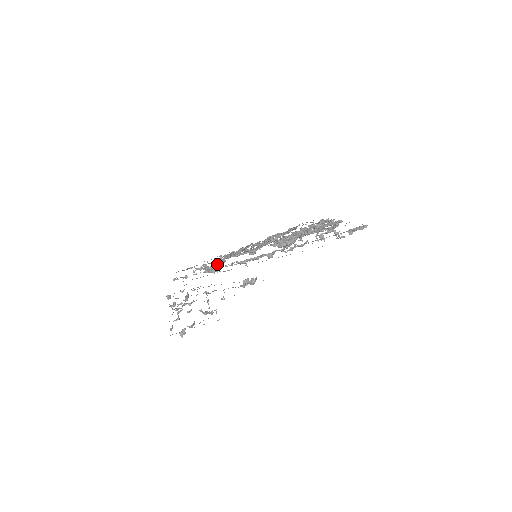
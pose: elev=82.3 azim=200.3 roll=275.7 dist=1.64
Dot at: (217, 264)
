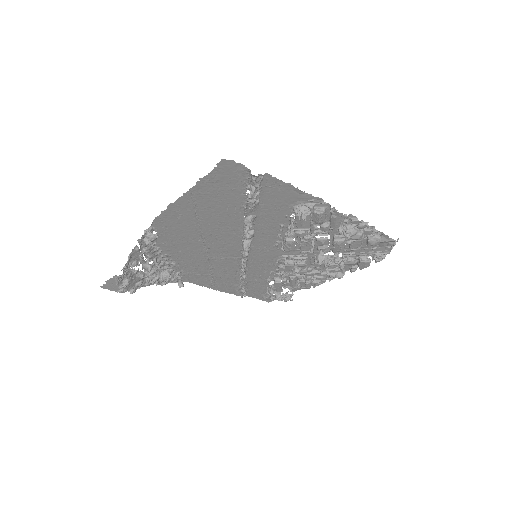
Dot at: (273, 284)
